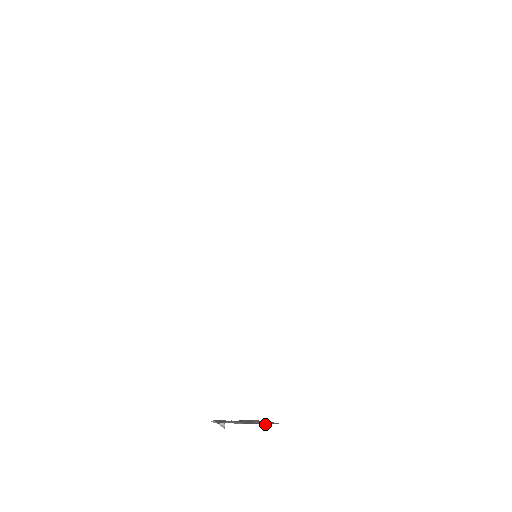
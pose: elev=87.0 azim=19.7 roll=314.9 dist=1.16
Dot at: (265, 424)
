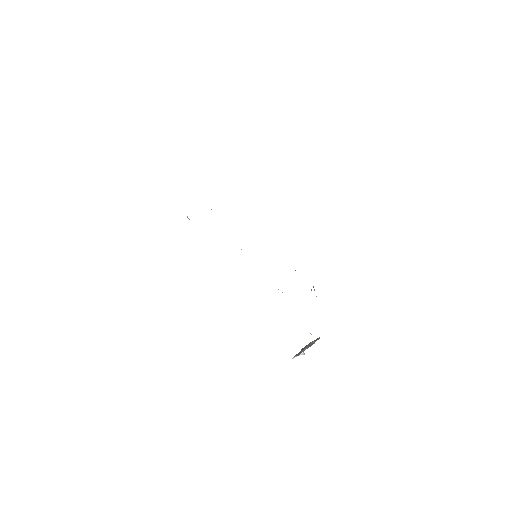
Dot at: occluded
